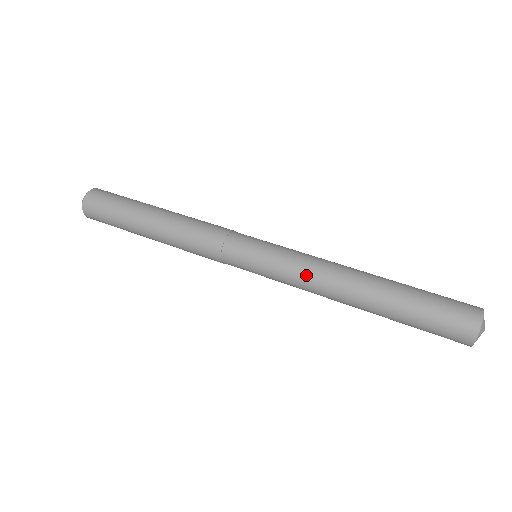
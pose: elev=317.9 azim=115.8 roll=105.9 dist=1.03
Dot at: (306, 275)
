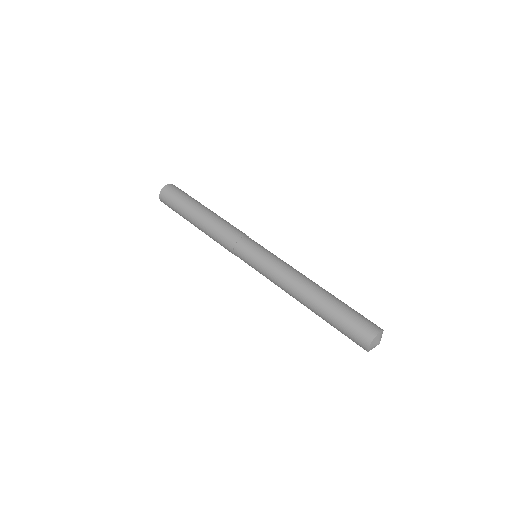
Dot at: (281, 275)
